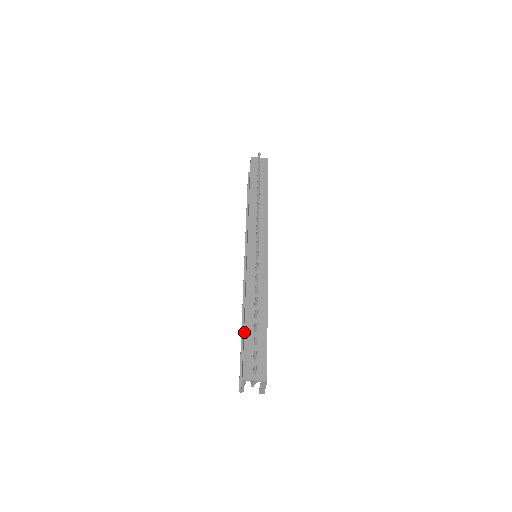
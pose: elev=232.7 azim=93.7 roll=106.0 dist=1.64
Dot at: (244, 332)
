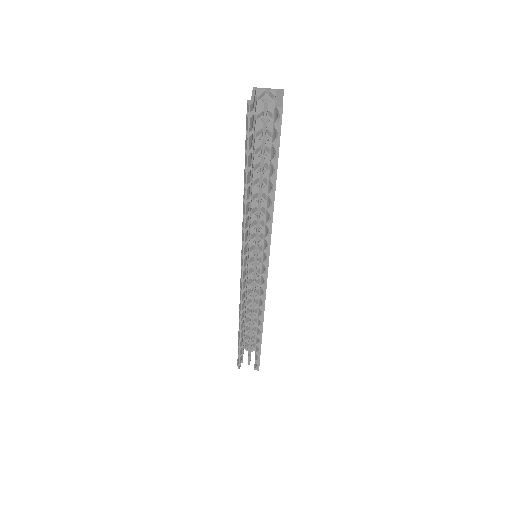
Dot at: occluded
